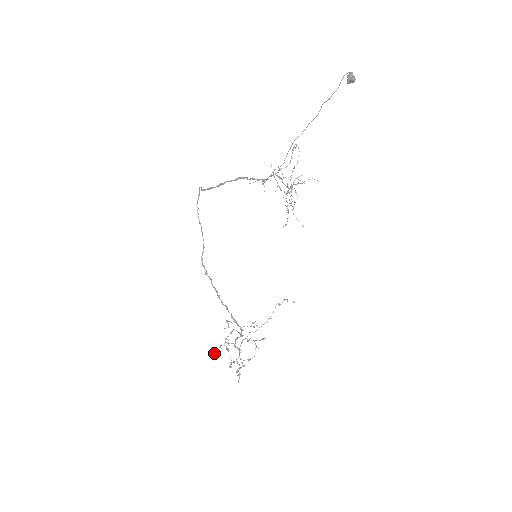
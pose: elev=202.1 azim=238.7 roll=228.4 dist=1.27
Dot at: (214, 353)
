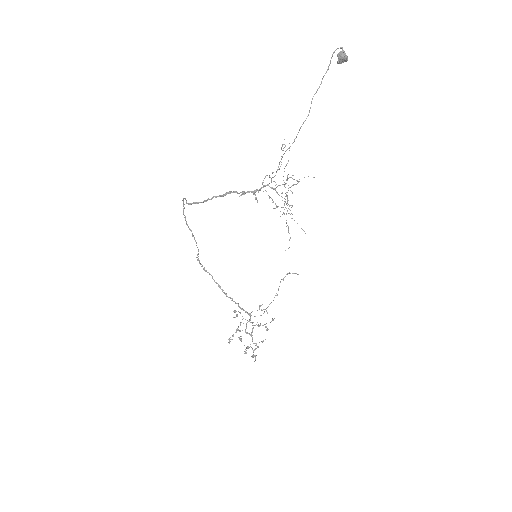
Dot at: occluded
